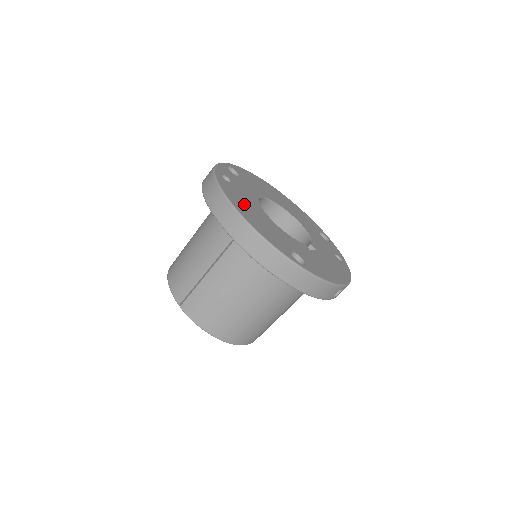
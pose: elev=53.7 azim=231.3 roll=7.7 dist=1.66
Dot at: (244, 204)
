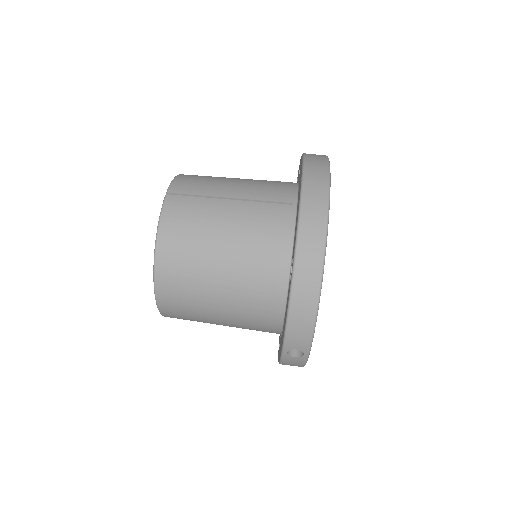
Dot at: occluded
